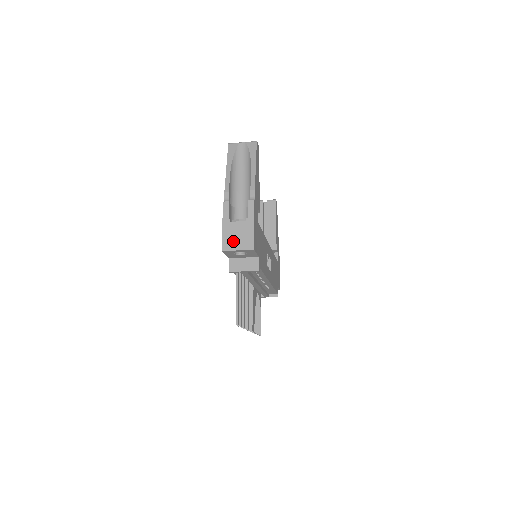
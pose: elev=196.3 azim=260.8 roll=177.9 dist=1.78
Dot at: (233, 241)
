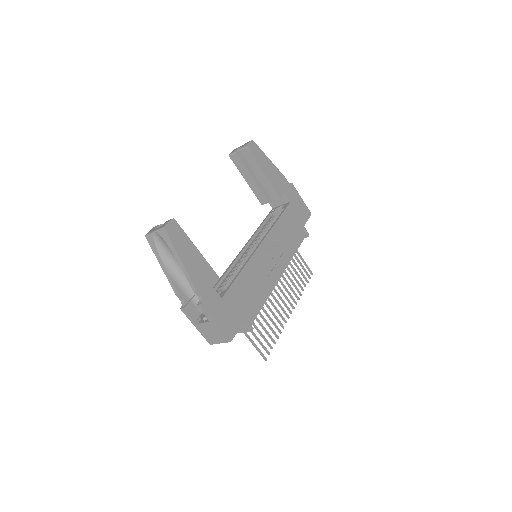
Dot at: (211, 337)
